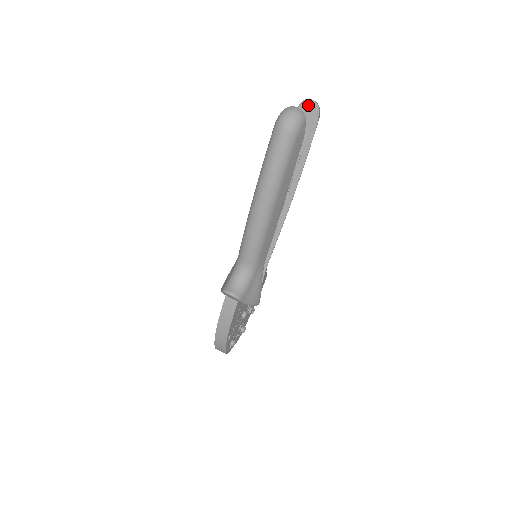
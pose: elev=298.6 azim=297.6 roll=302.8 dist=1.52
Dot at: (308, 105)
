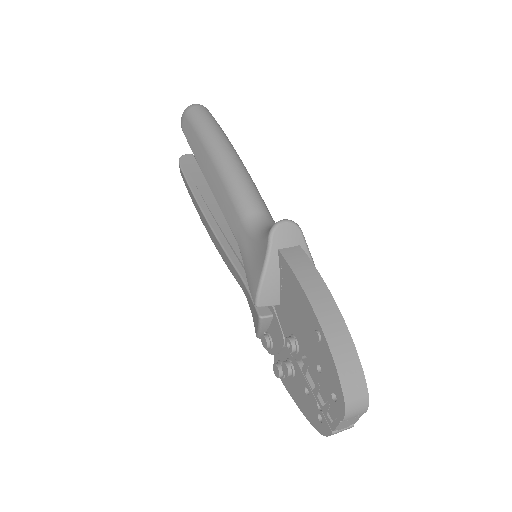
Dot at: (187, 157)
